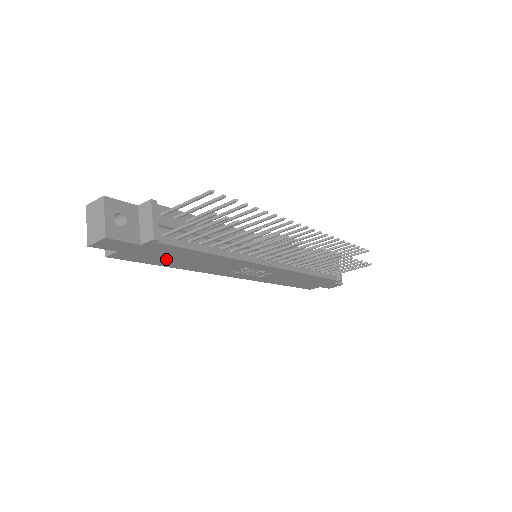
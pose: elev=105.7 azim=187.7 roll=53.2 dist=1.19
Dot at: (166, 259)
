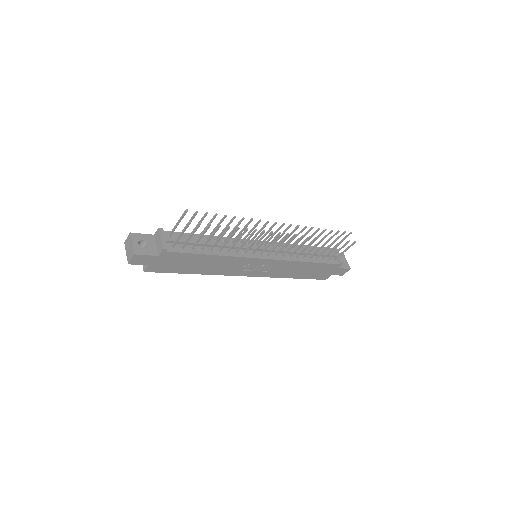
Dot at: (184, 266)
